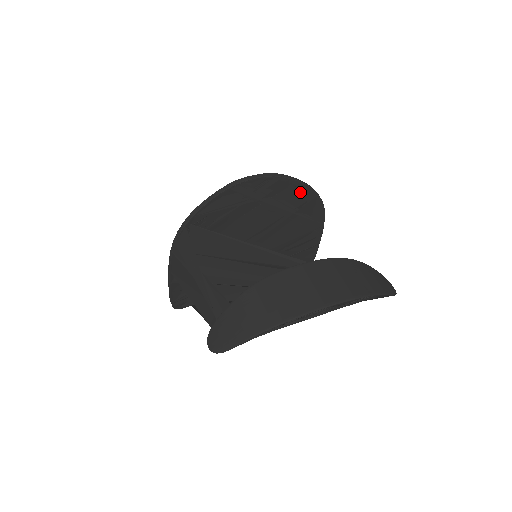
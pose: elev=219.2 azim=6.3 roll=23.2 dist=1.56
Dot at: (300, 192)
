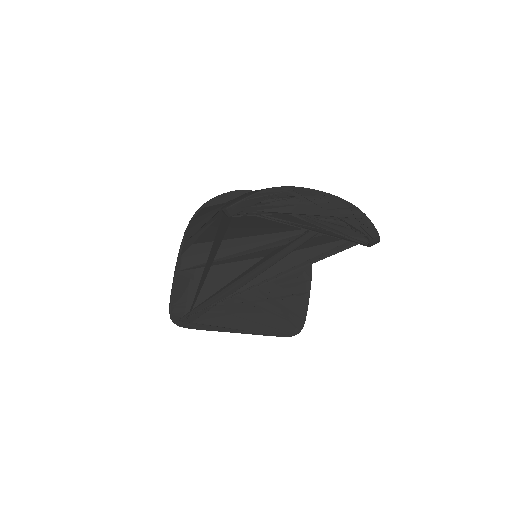
Dot at: occluded
